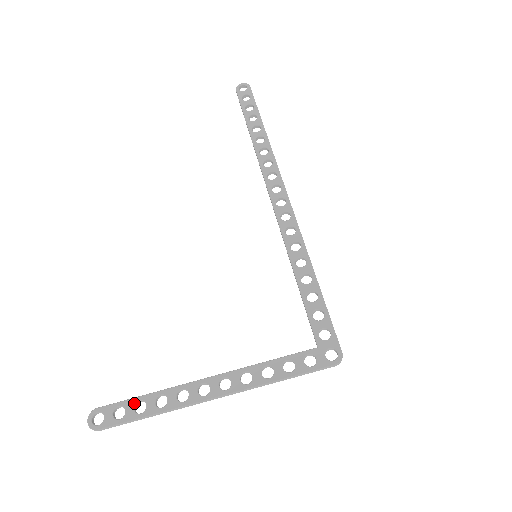
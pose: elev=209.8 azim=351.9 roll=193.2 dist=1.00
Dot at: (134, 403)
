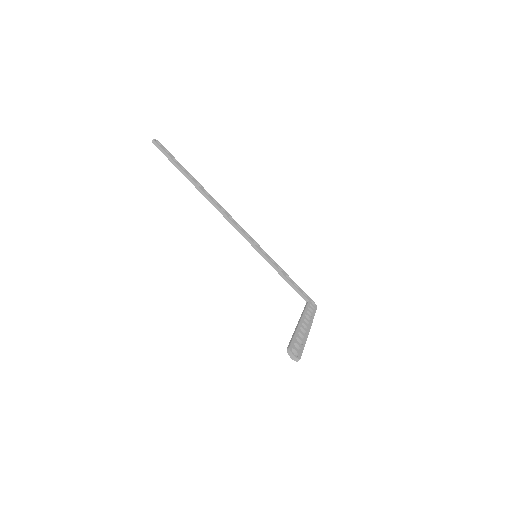
Dot at: (296, 339)
